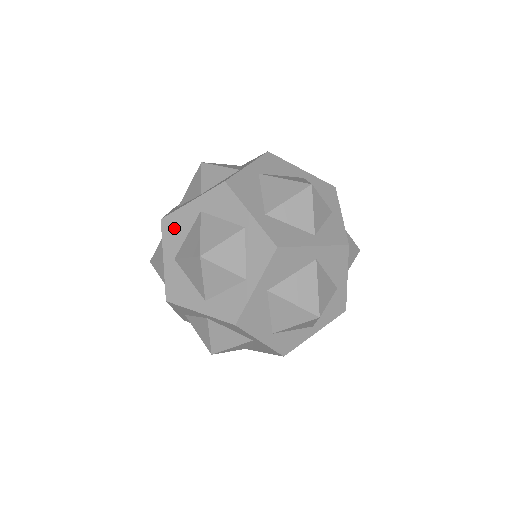
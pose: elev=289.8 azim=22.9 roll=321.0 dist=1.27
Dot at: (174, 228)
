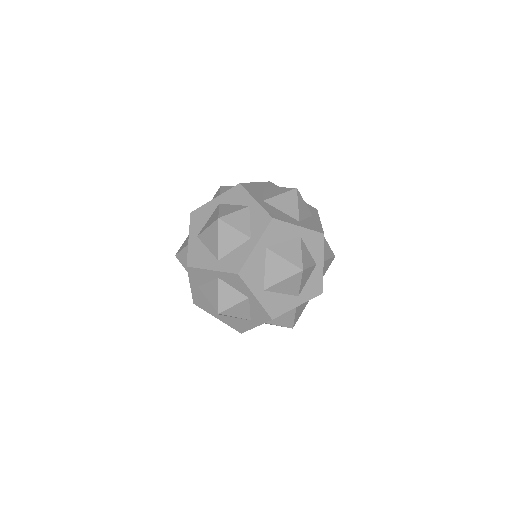
Dot at: (252, 272)
